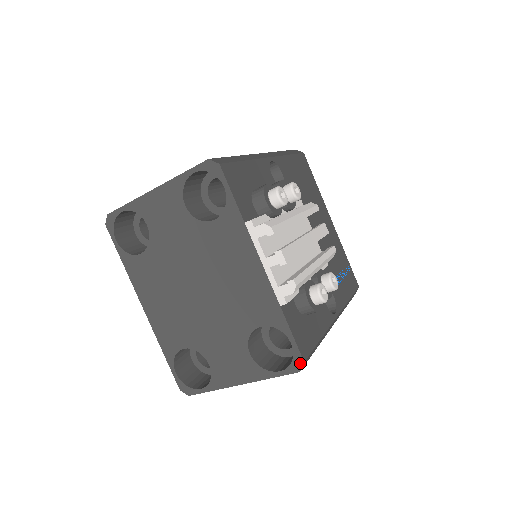
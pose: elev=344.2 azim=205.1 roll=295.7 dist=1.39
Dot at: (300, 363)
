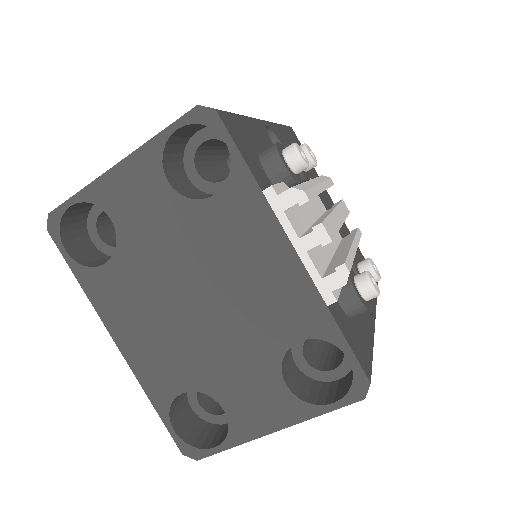
Dot at: (364, 386)
